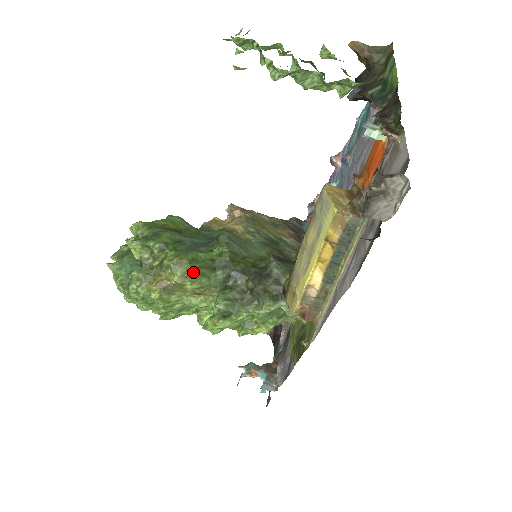
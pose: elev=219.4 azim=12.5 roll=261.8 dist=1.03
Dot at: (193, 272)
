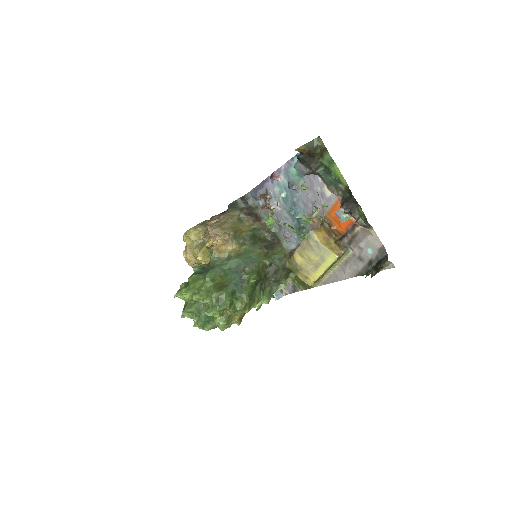
Dot at: (252, 301)
